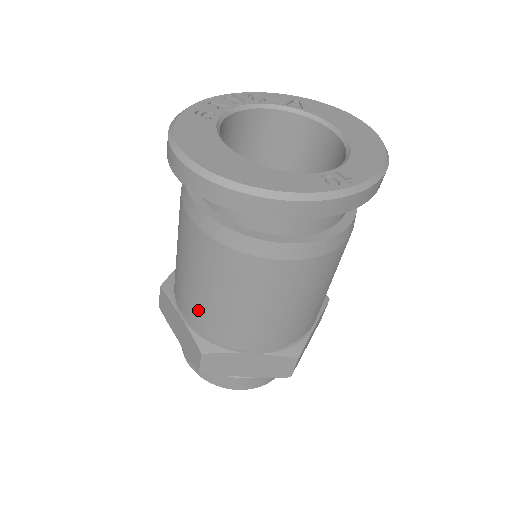
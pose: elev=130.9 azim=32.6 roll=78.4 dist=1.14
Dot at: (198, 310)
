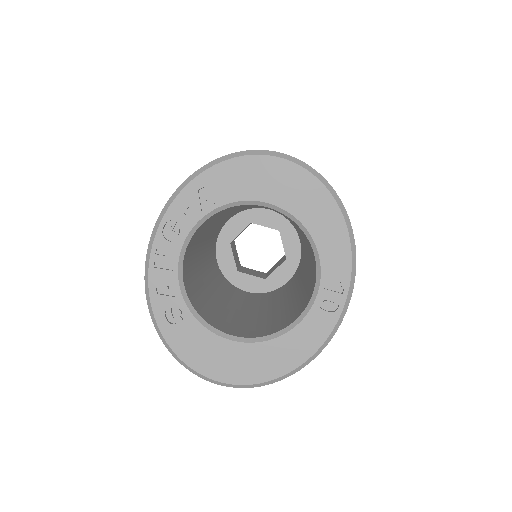
Dot at: occluded
